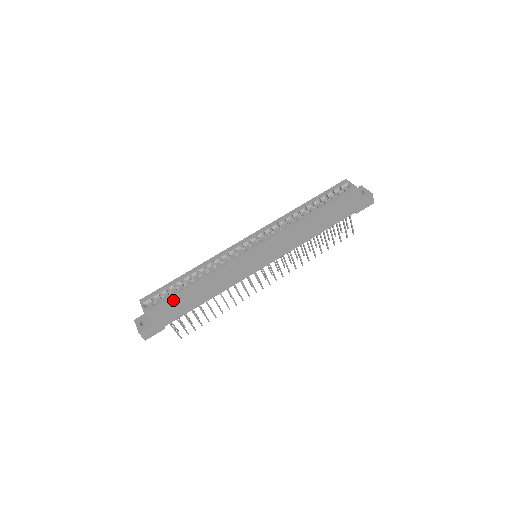
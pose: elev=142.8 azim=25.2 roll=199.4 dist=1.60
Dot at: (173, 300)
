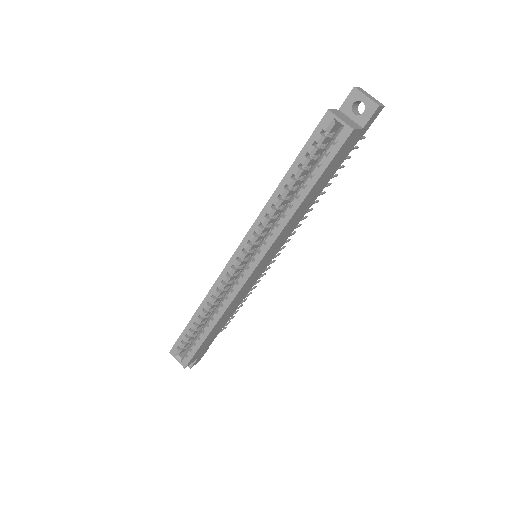
Dot at: (202, 346)
